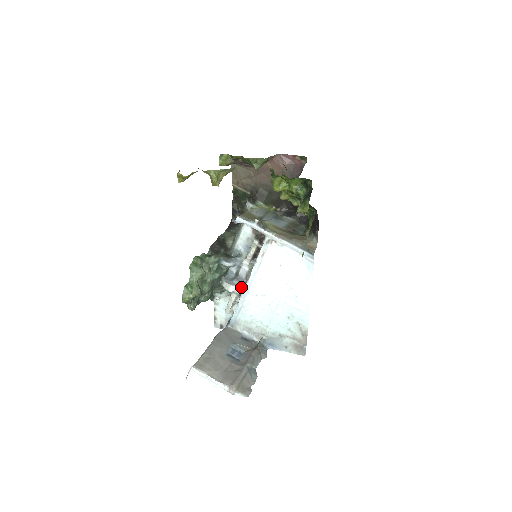
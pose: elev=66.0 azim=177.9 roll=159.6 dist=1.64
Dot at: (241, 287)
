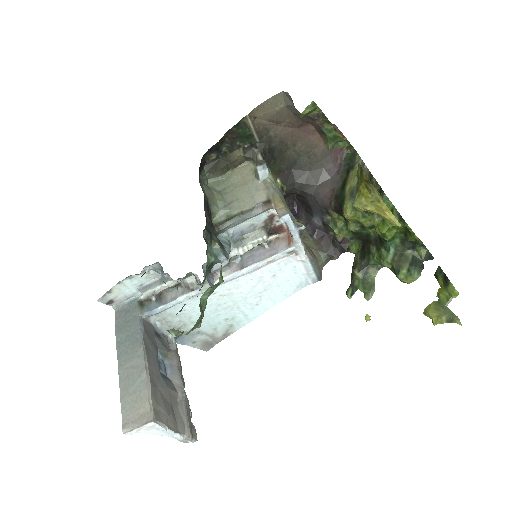
Dot at: occluded
